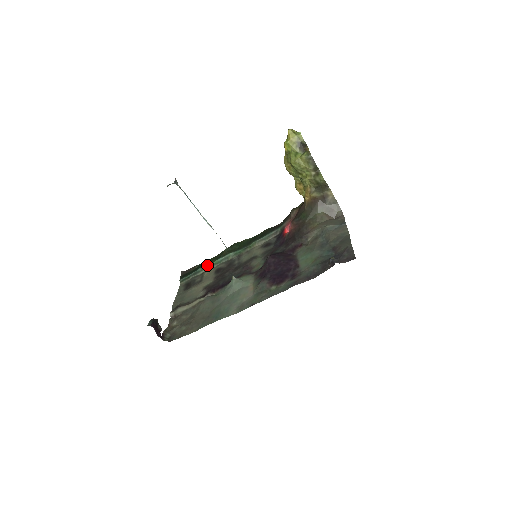
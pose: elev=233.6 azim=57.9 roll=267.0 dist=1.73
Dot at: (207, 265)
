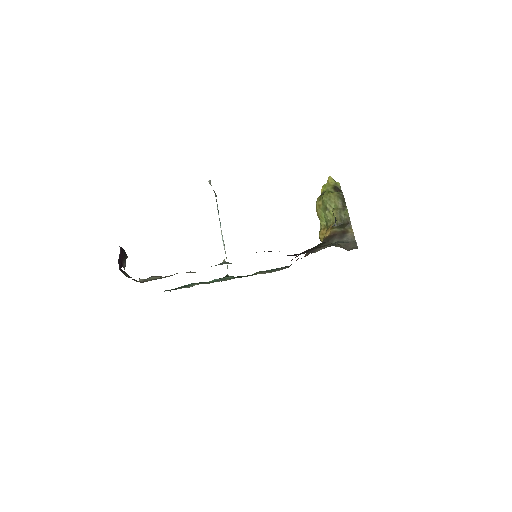
Dot at: (201, 282)
